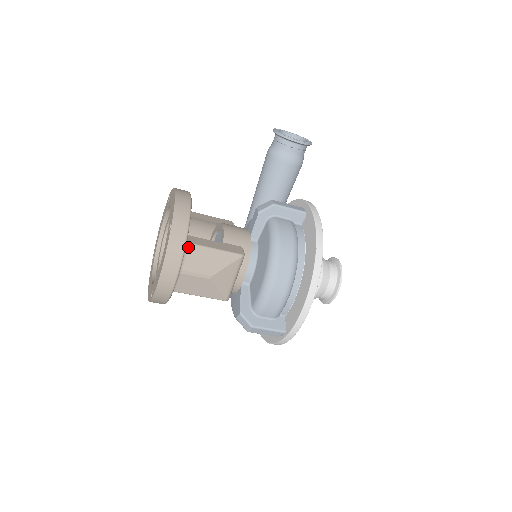
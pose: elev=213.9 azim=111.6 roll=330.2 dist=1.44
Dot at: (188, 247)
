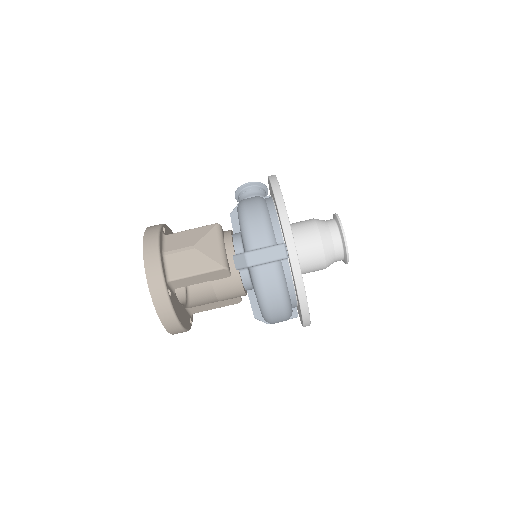
Dot at: (166, 237)
